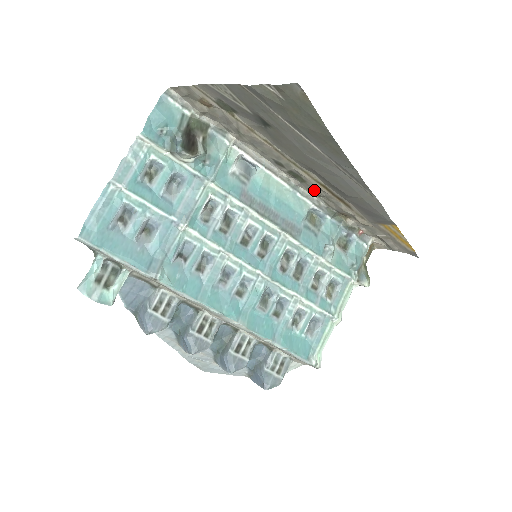
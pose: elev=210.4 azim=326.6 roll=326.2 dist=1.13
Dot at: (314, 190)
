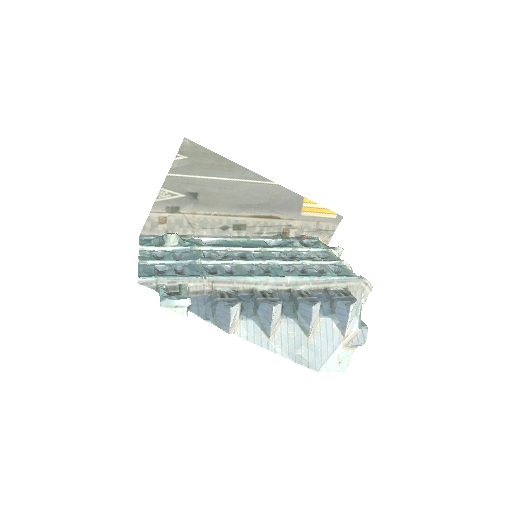
Dot at: (255, 228)
